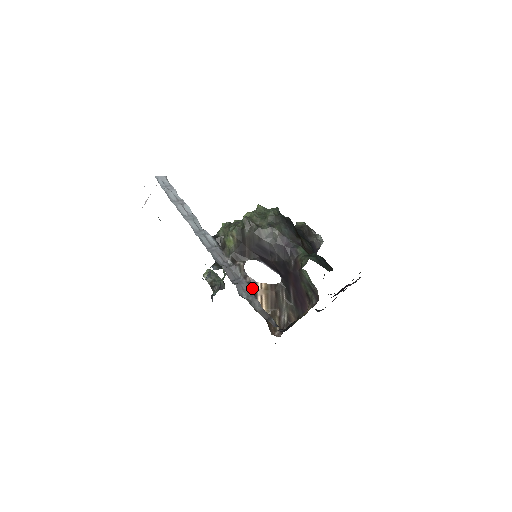
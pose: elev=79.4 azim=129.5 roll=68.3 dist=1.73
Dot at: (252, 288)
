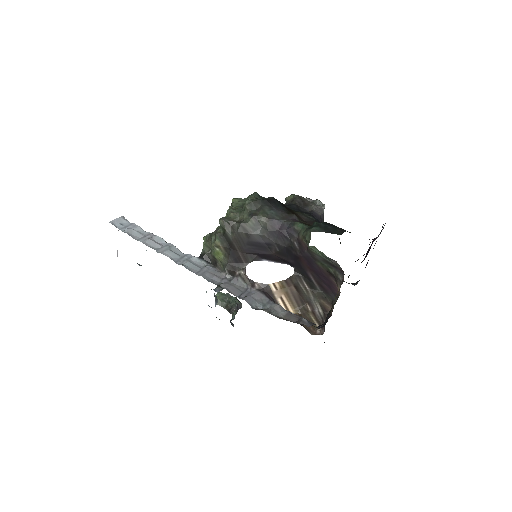
Dot at: (266, 294)
